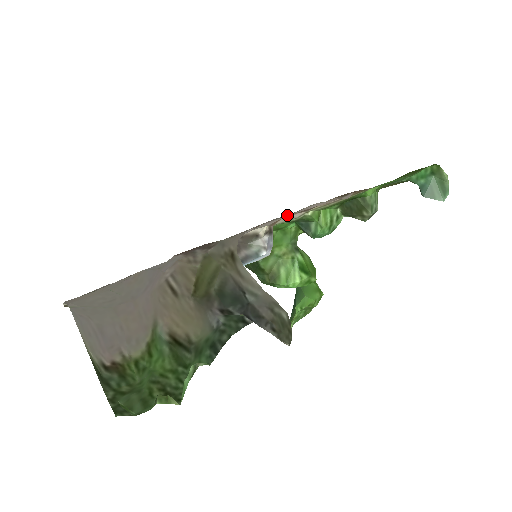
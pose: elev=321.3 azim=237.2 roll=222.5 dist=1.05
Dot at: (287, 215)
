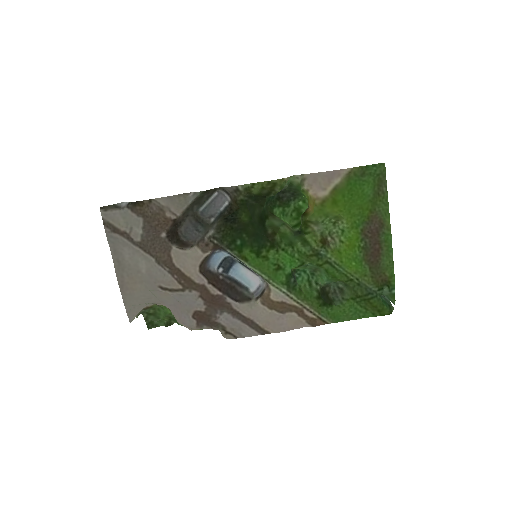
Dot at: (263, 329)
